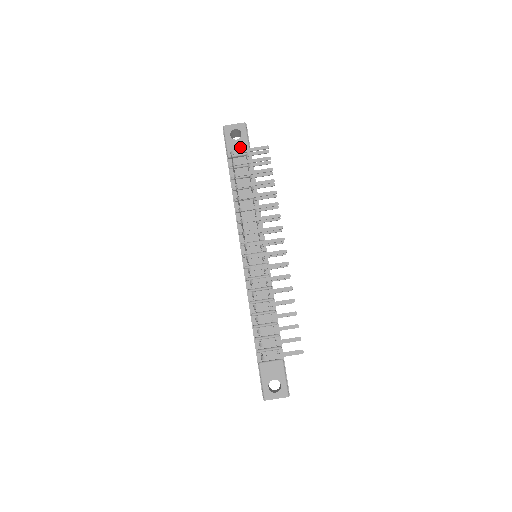
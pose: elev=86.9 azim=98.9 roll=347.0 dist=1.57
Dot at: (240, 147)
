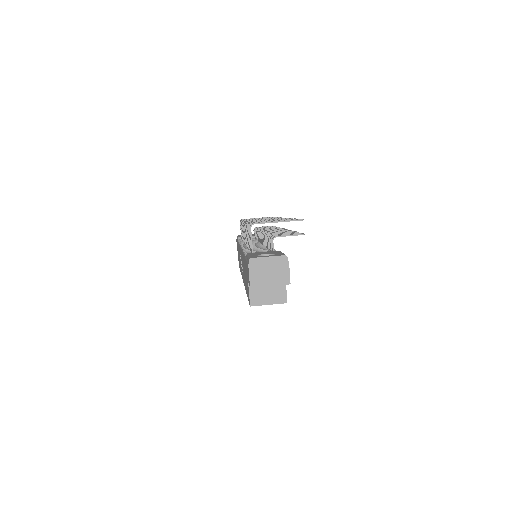
Dot at: occluded
